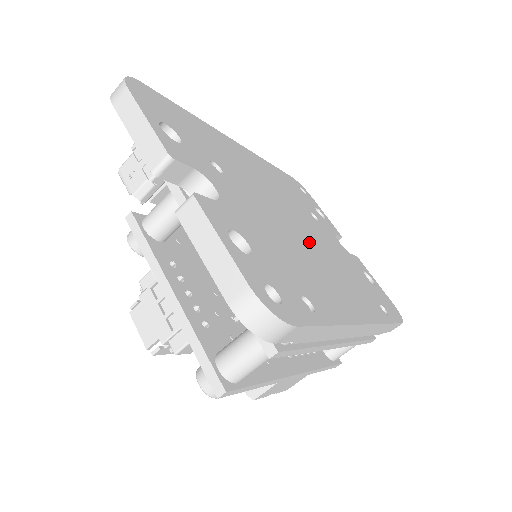
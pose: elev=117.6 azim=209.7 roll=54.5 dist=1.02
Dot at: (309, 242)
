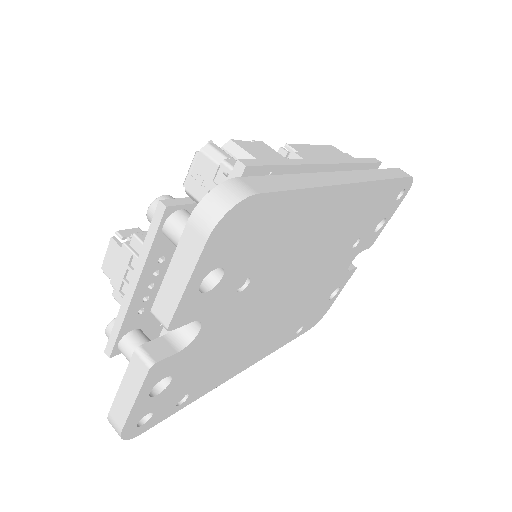
Dot at: (285, 306)
